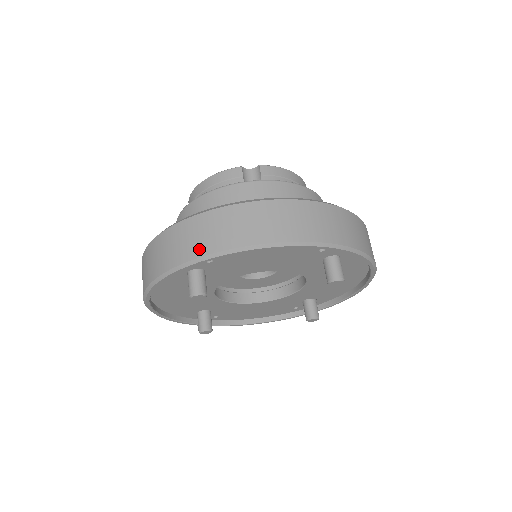
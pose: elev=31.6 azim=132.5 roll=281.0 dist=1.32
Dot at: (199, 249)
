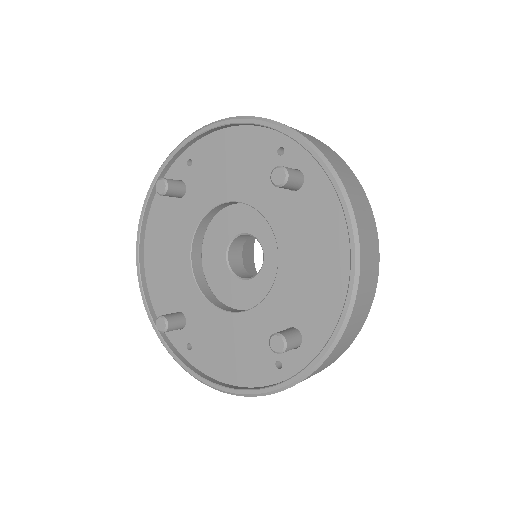
Dot at: occluded
